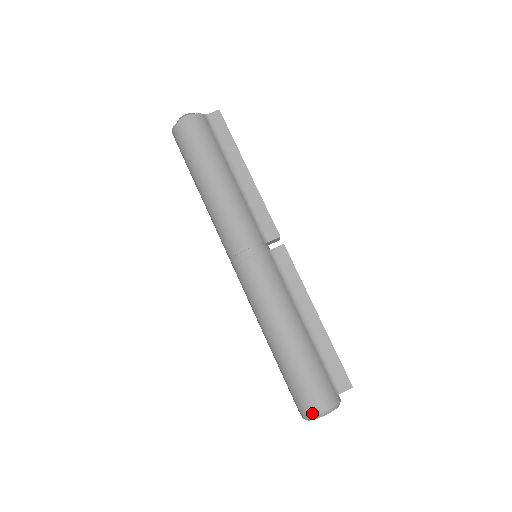
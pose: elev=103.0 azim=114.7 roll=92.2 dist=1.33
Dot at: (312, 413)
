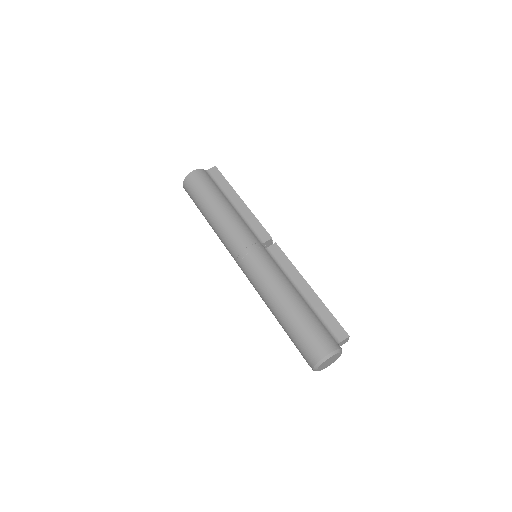
Dot at: (318, 358)
